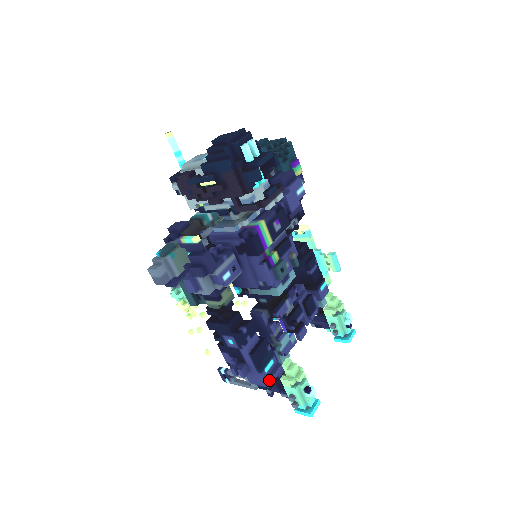
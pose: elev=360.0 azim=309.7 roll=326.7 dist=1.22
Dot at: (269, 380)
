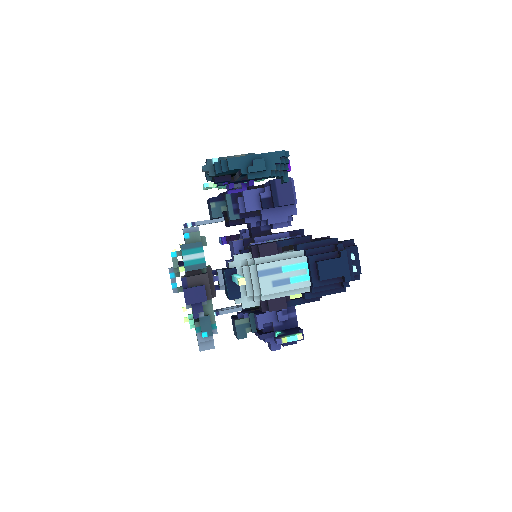
Dot at: occluded
